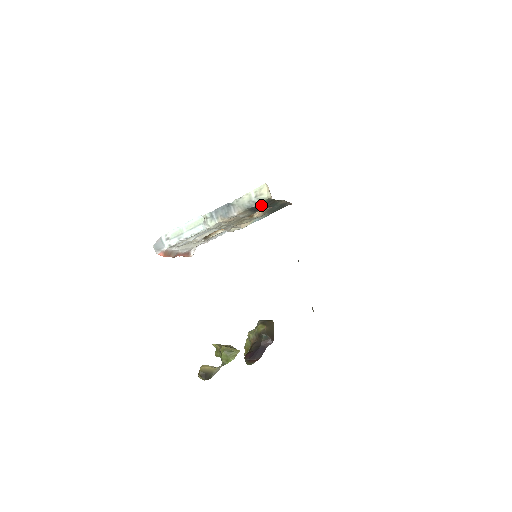
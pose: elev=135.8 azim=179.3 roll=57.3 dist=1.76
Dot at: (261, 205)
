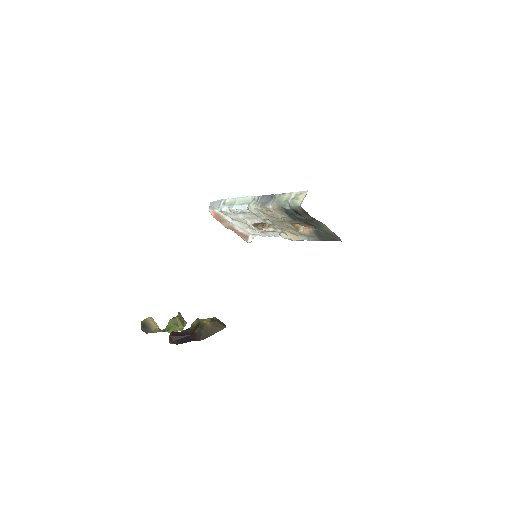
Dot at: (297, 213)
